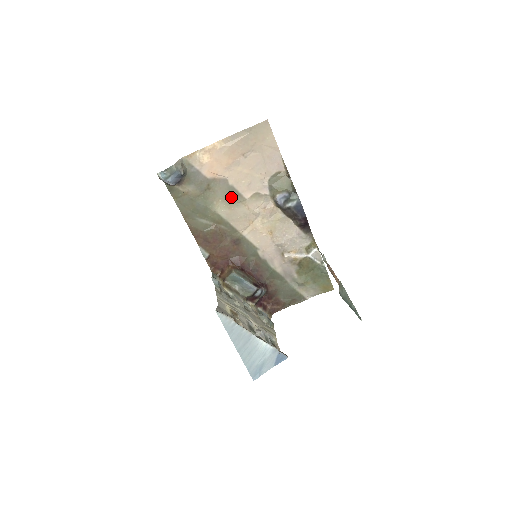
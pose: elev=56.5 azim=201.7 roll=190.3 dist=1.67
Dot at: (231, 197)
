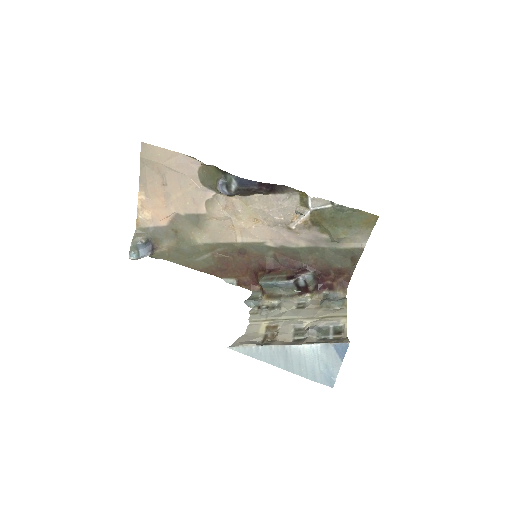
Dot at: (196, 223)
